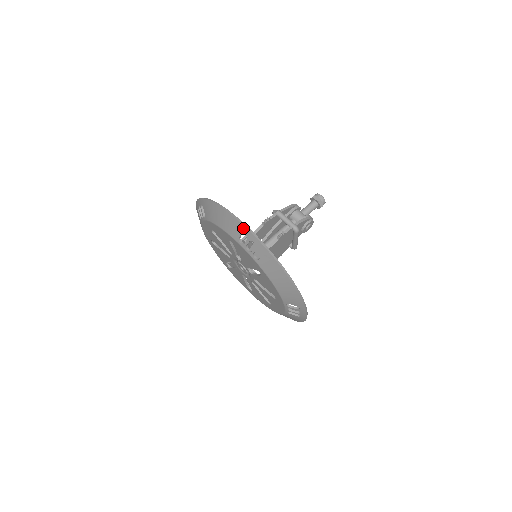
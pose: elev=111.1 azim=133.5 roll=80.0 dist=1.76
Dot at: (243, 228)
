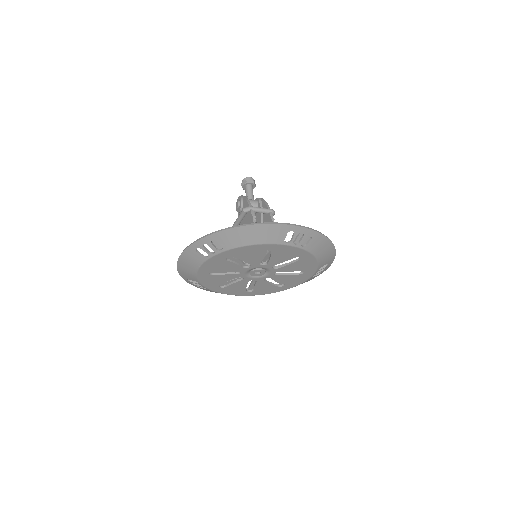
Dot at: (290, 228)
